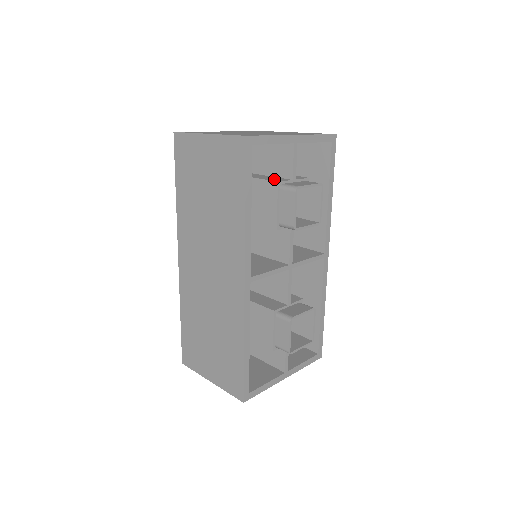
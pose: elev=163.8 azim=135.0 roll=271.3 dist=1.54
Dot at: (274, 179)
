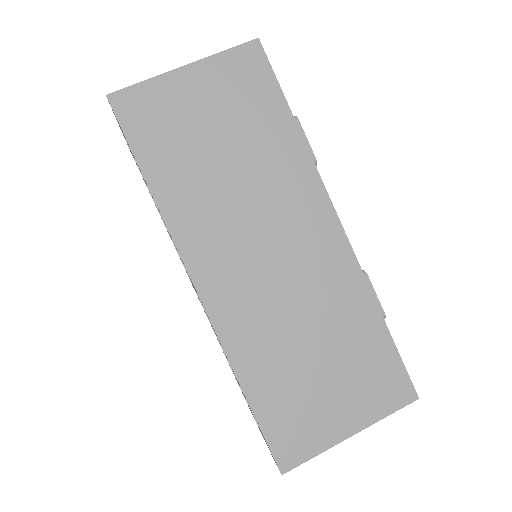
Dot at: occluded
